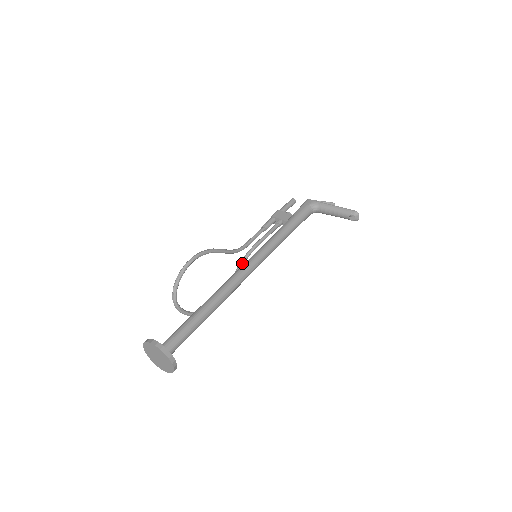
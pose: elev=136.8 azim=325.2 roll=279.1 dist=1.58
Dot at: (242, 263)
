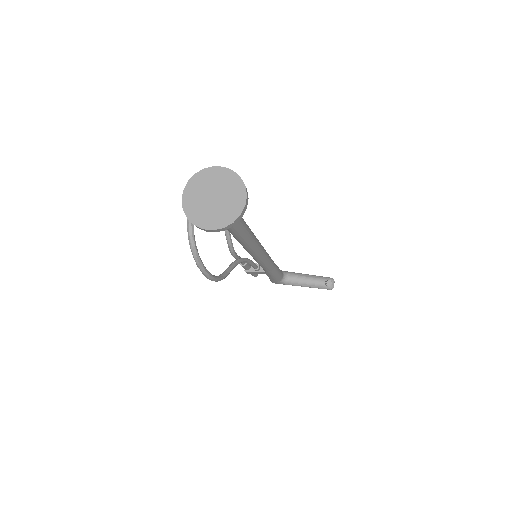
Dot at: (237, 261)
